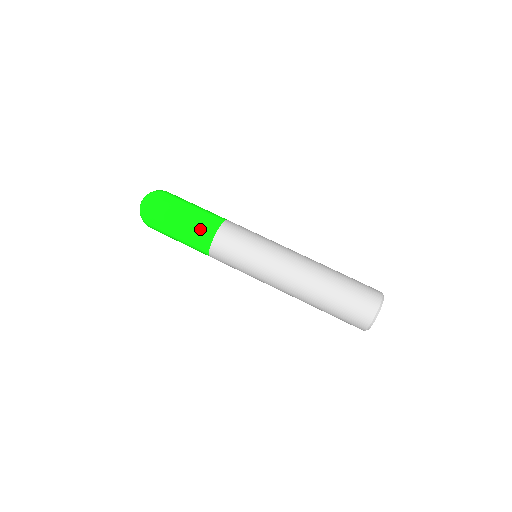
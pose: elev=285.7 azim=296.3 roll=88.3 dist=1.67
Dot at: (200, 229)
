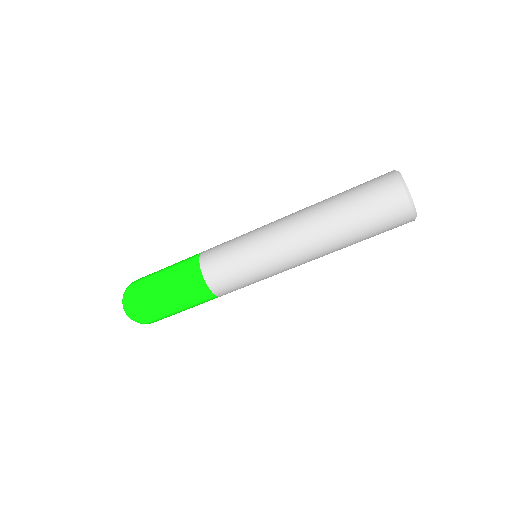
Dot at: (201, 303)
